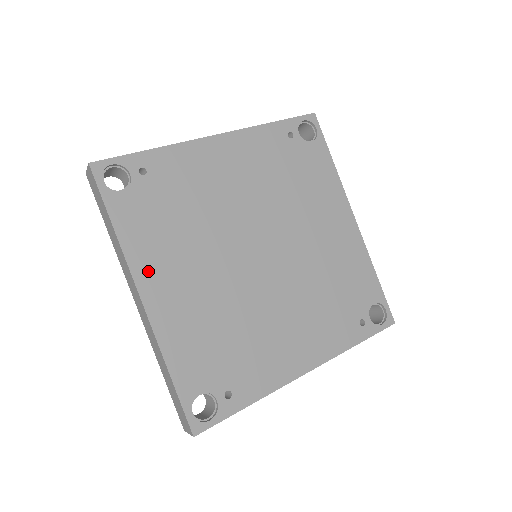
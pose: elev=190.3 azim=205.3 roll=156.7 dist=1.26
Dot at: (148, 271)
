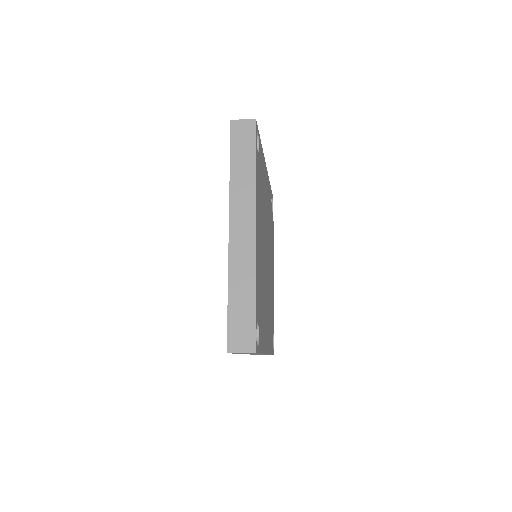
Dot at: (257, 213)
